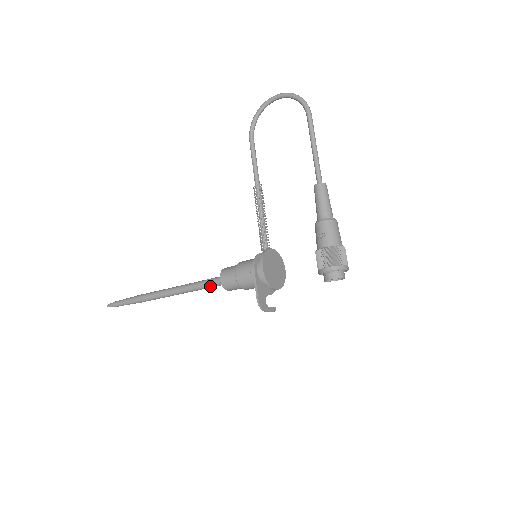
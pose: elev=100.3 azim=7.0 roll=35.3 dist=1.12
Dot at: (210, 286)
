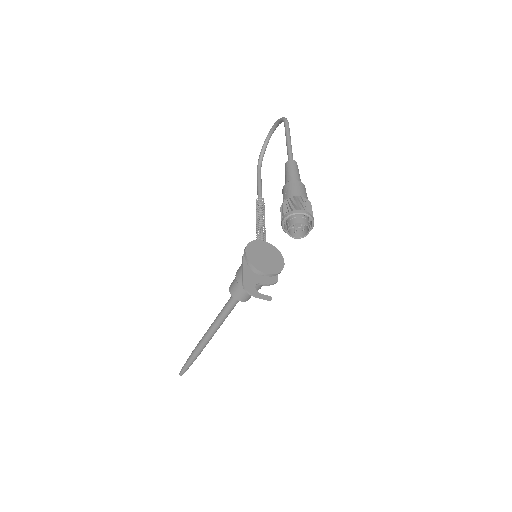
Dot at: (229, 305)
